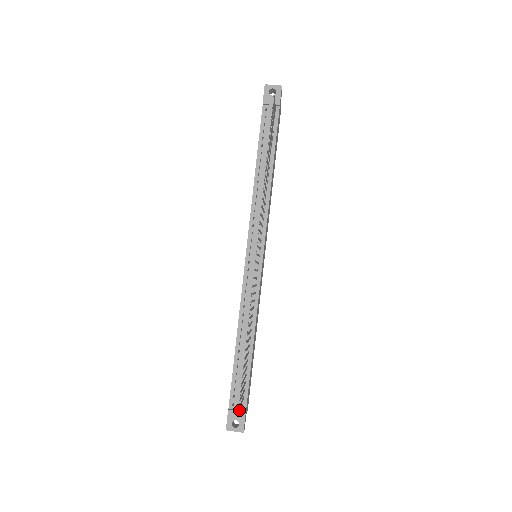
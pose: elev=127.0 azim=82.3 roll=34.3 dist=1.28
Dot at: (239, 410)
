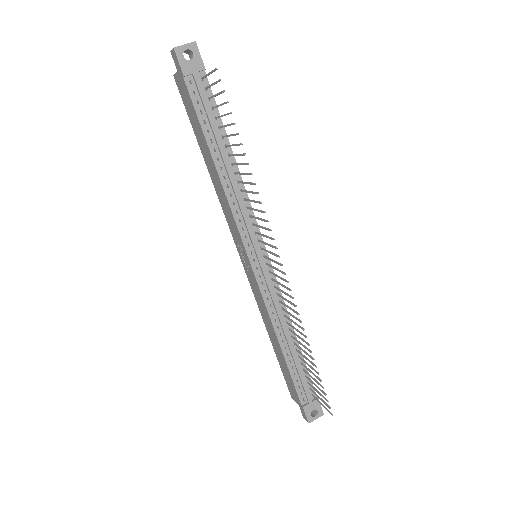
Dot at: (311, 400)
